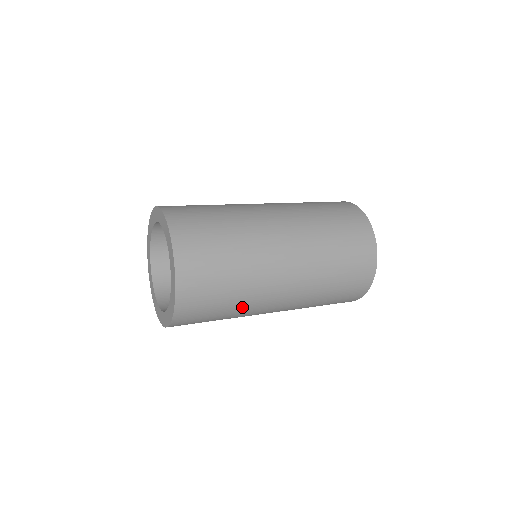
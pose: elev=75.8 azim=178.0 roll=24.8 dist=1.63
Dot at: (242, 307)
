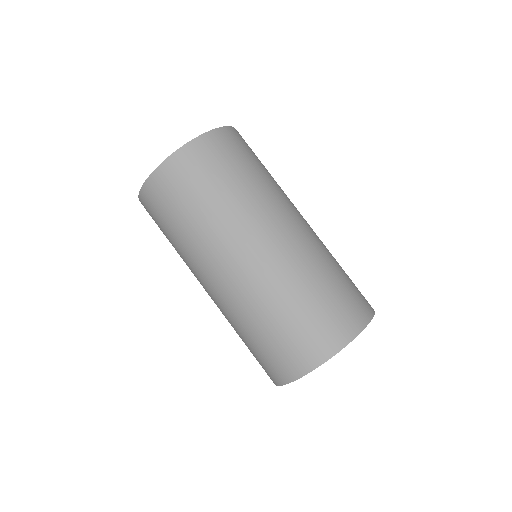
Dot at: (195, 237)
